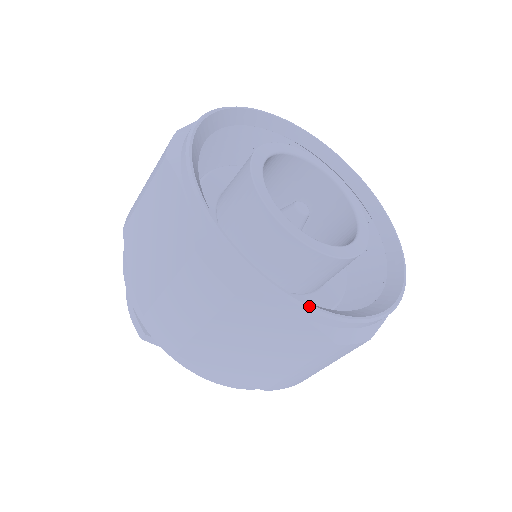
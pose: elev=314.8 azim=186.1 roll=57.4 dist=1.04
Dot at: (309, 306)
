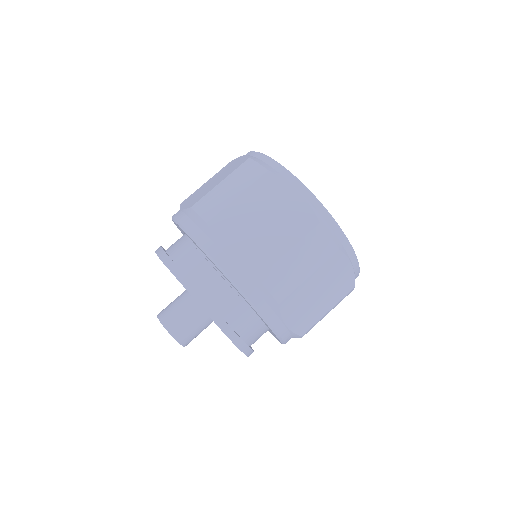
Dot at: (308, 189)
